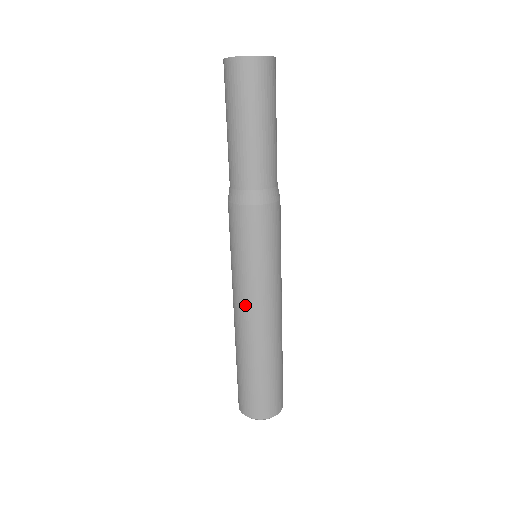
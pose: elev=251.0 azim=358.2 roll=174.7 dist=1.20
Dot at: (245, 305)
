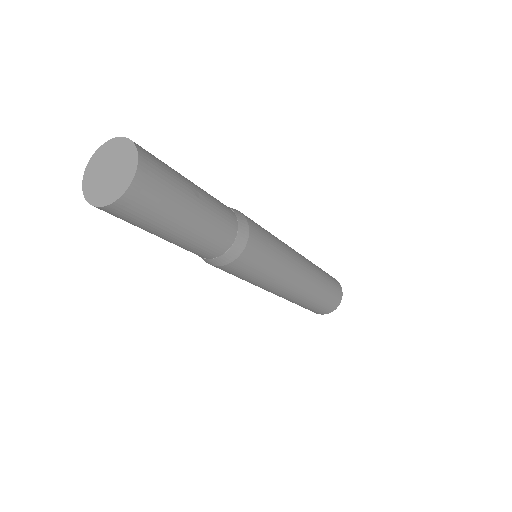
Dot at: occluded
